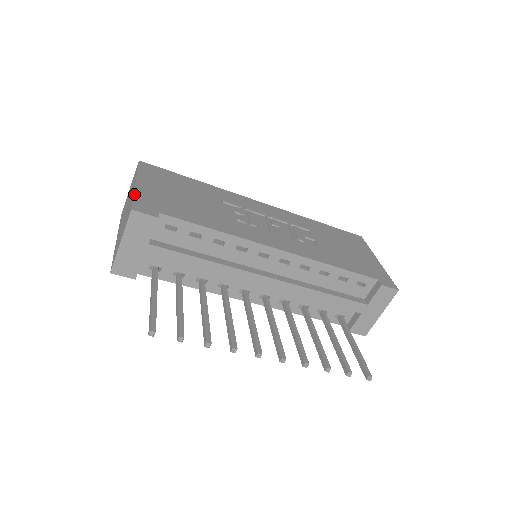
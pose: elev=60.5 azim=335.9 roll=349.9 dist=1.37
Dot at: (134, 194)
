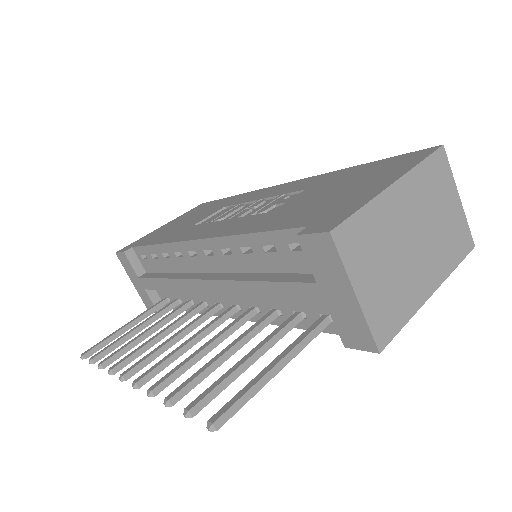
Dot at: (141, 238)
